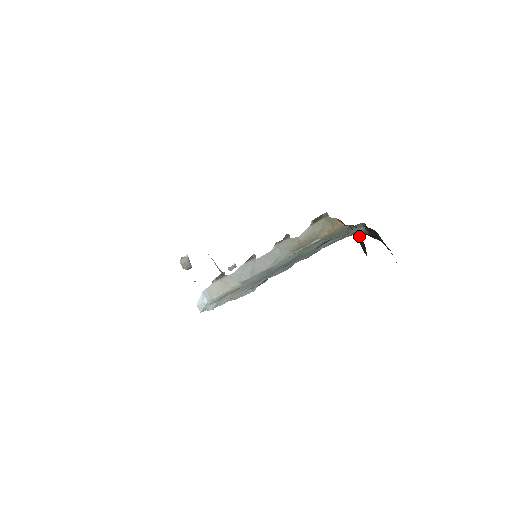
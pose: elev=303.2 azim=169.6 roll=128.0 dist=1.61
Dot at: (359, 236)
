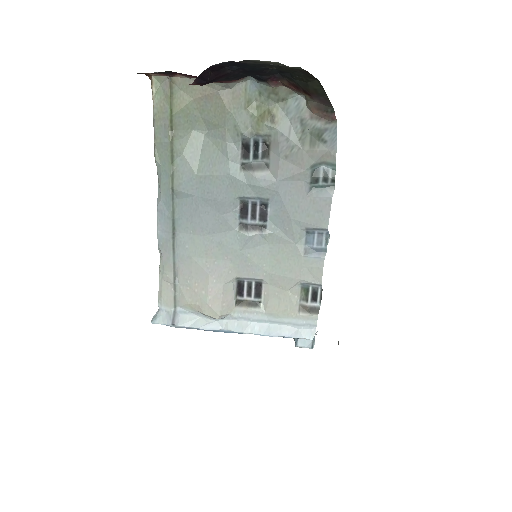
Dot at: occluded
